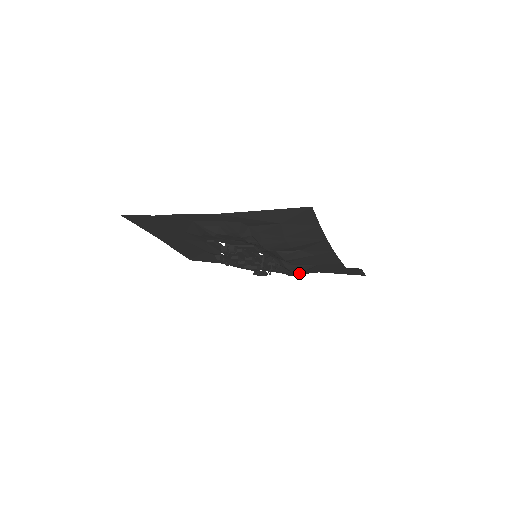
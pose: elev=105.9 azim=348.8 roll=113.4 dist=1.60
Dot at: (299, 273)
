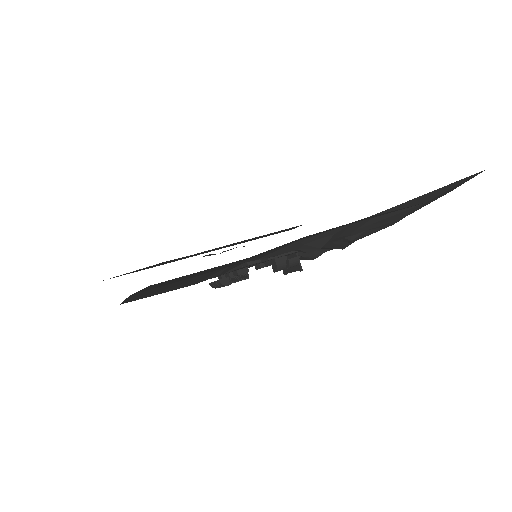
Dot at: occluded
